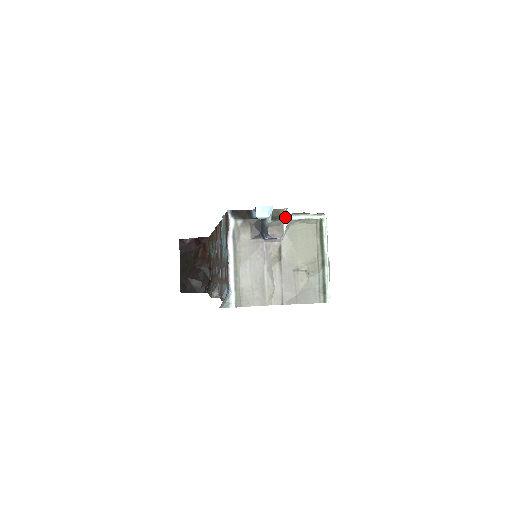
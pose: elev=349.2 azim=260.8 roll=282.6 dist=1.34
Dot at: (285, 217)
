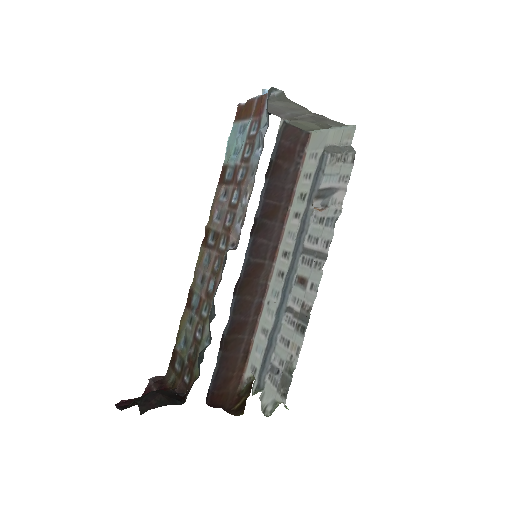
Dot at: occluded
